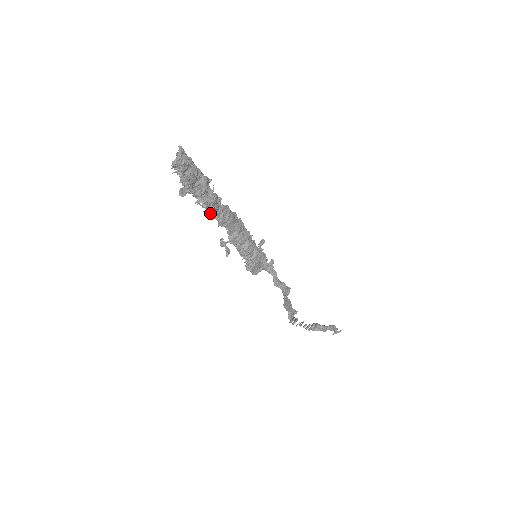
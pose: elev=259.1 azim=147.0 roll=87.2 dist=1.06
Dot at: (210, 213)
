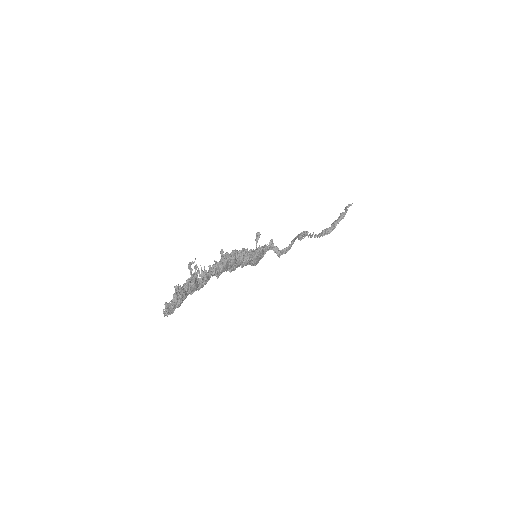
Dot at: occluded
